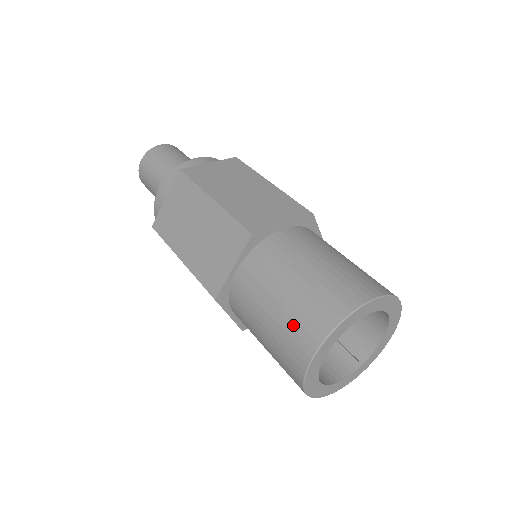
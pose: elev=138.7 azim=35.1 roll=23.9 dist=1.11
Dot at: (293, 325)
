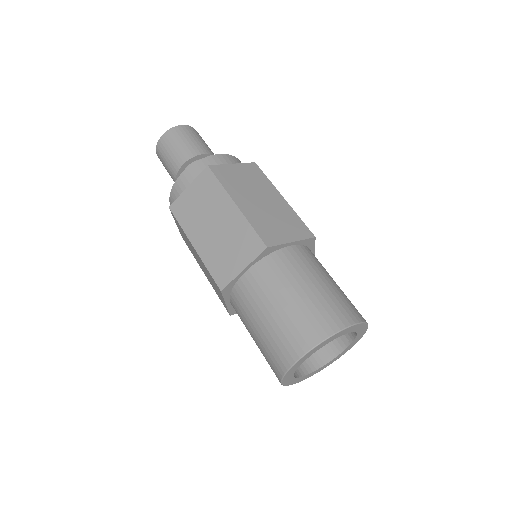
Dot at: (266, 360)
